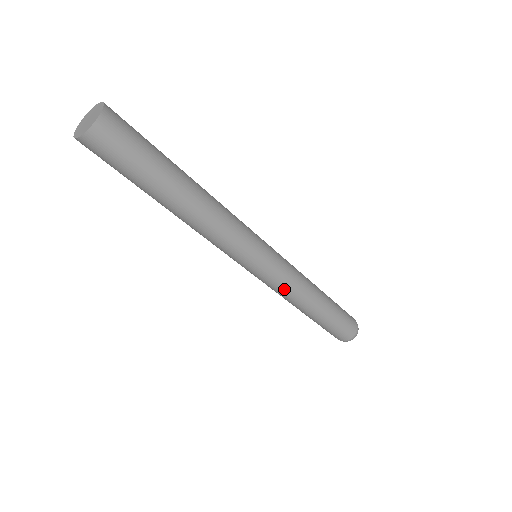
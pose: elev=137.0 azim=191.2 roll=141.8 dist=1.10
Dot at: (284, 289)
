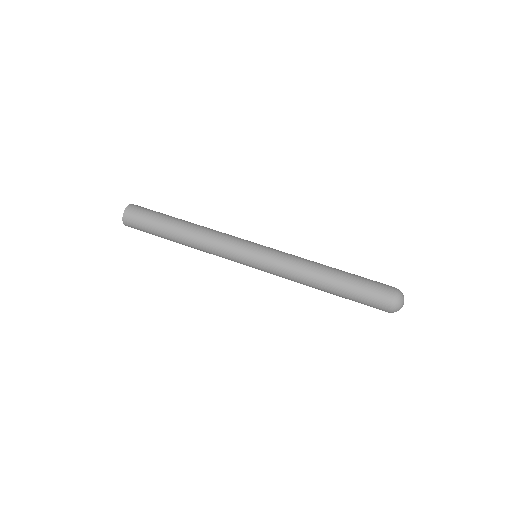
Dot at: (283, 277)
